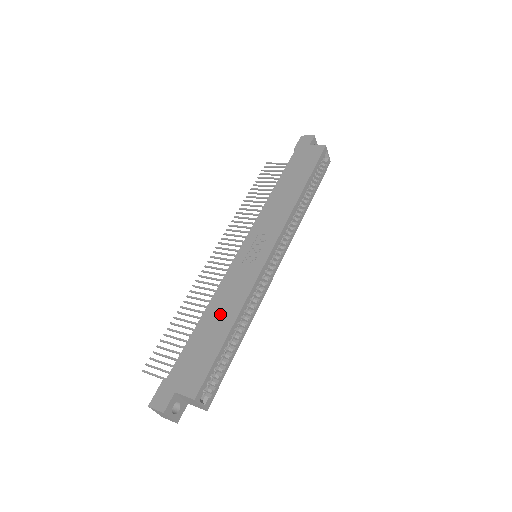
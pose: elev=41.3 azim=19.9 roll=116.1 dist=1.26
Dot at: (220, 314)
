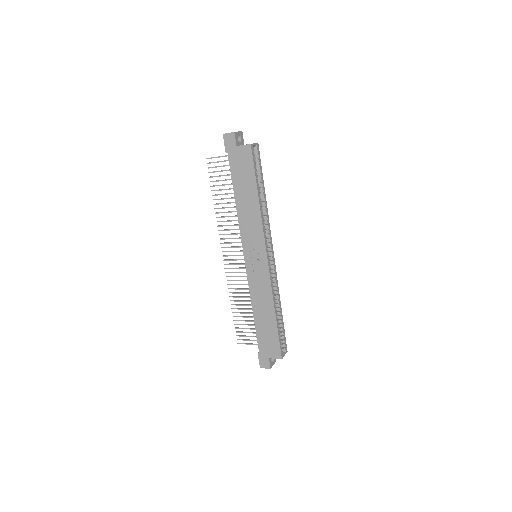
Dot at: (263, 310)
